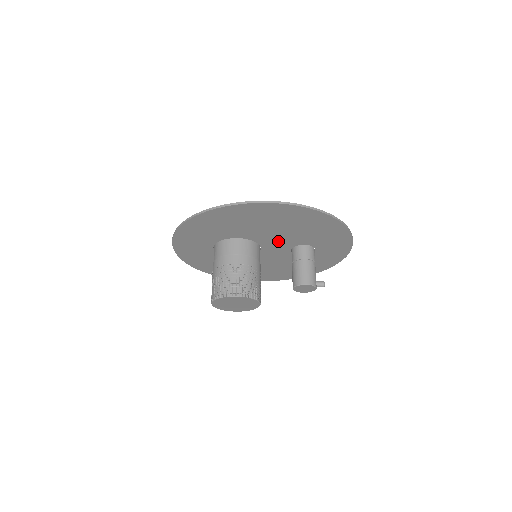
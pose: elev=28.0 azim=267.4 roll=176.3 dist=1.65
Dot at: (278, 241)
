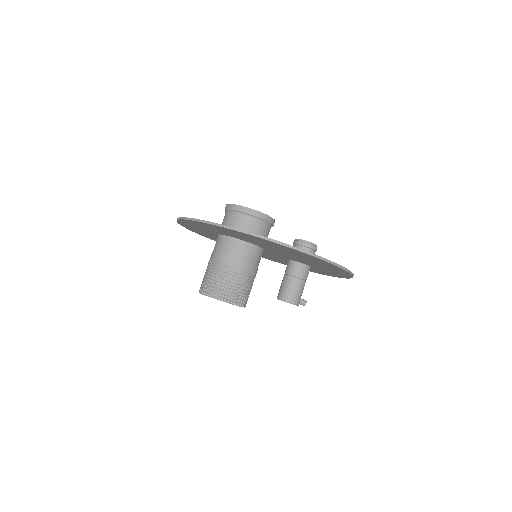
Dot at: (284, 255)
